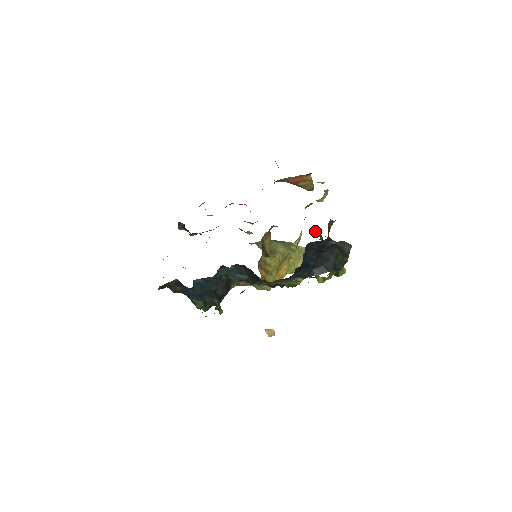
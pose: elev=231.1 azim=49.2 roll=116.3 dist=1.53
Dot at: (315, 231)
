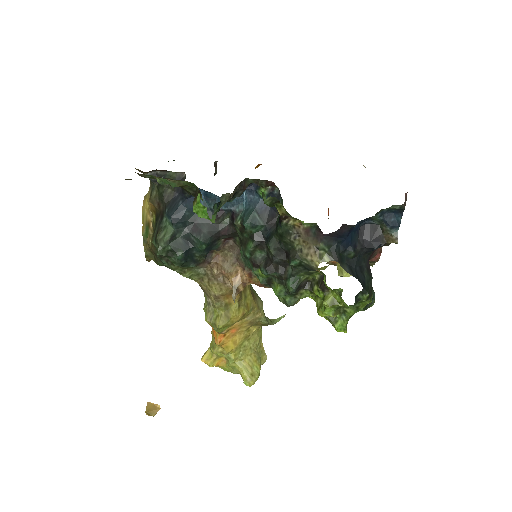
Dot at: occluded
